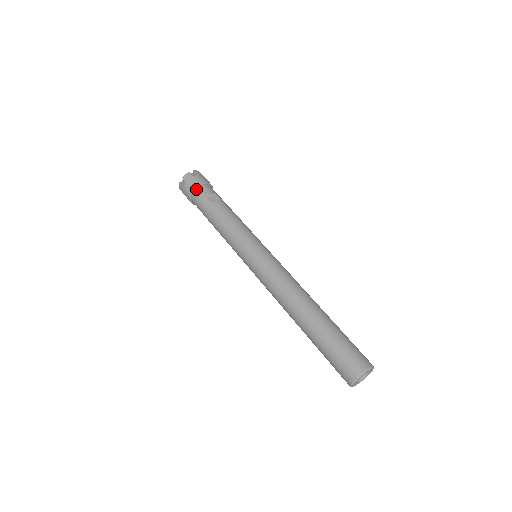
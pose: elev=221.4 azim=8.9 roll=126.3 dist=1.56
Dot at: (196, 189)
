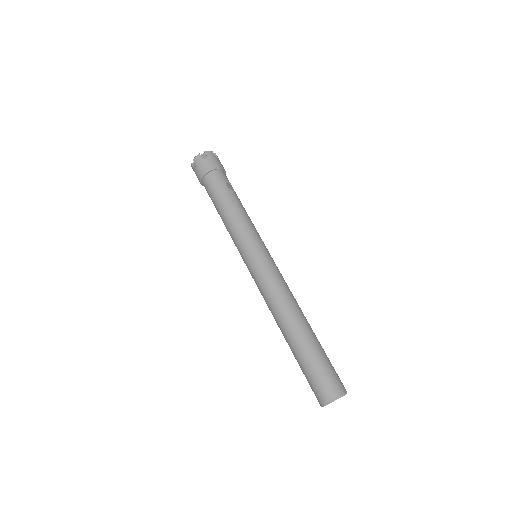
Dot at: (216, 169)
